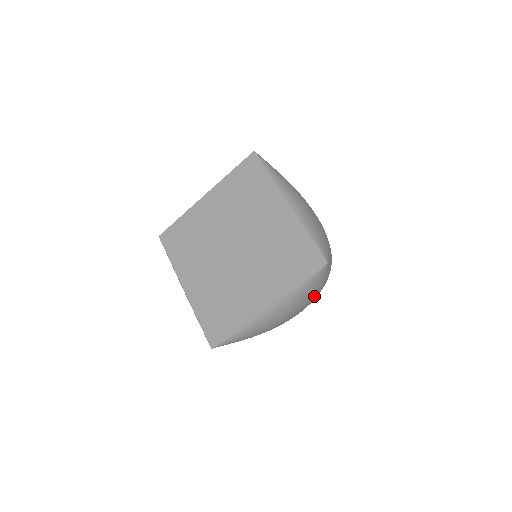
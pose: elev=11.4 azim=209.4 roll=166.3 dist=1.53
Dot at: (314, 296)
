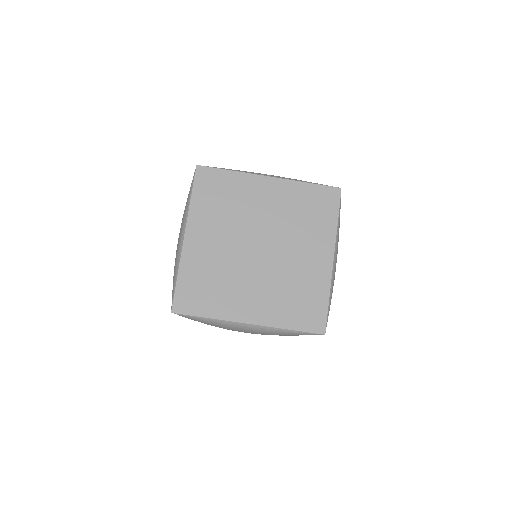
Dot at: occluded
